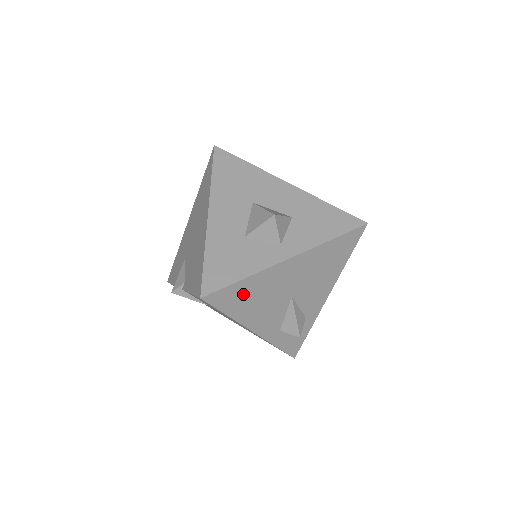
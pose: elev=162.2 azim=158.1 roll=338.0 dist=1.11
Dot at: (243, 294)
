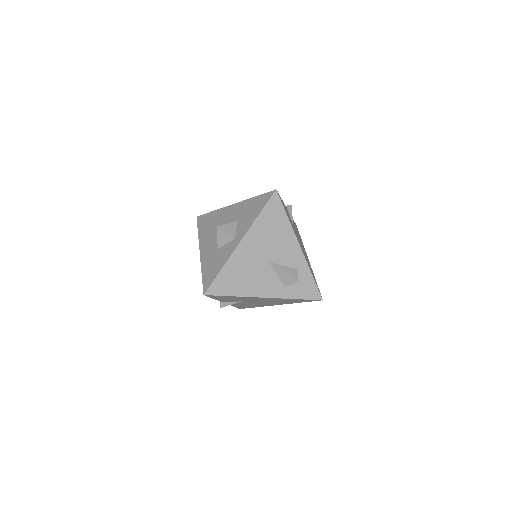
Dot at: (230, 279)
